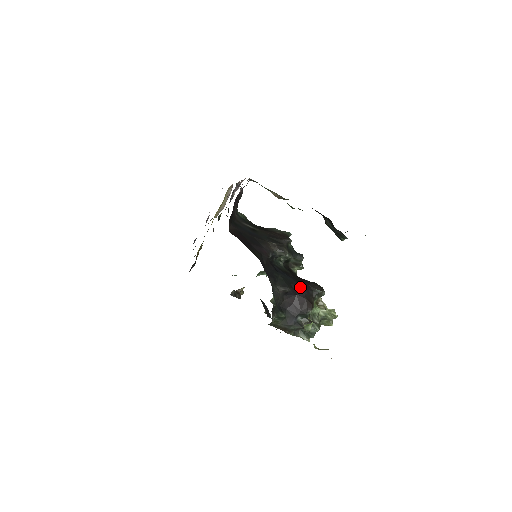
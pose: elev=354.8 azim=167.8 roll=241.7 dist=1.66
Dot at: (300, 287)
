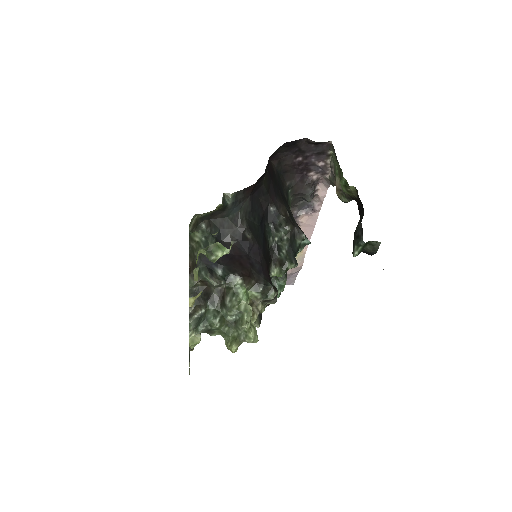
Dot at: (260, 258)
